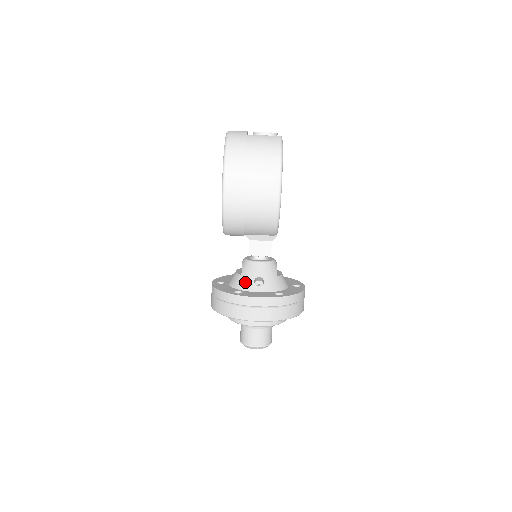
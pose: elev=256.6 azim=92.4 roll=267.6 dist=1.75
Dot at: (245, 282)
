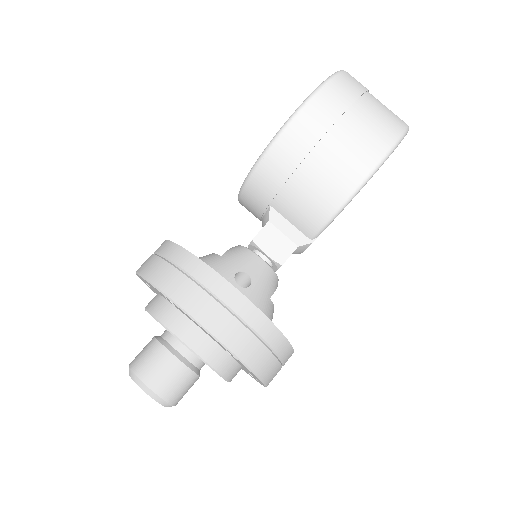
Dot at: (221, 265)
